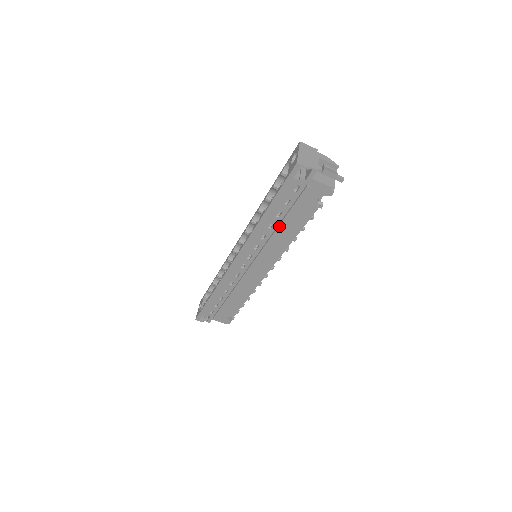
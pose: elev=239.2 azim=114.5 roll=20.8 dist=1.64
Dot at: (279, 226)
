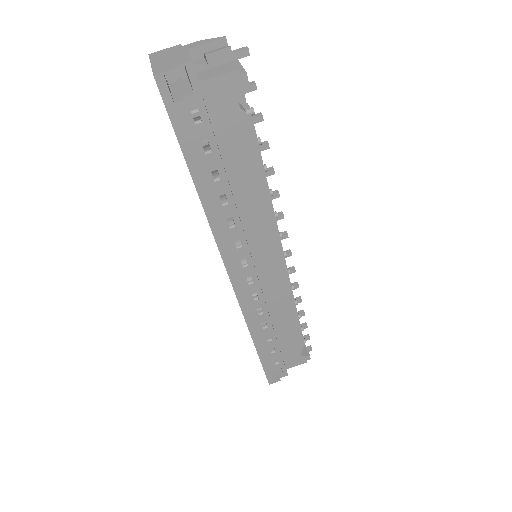
Dot at: (232, 191)
